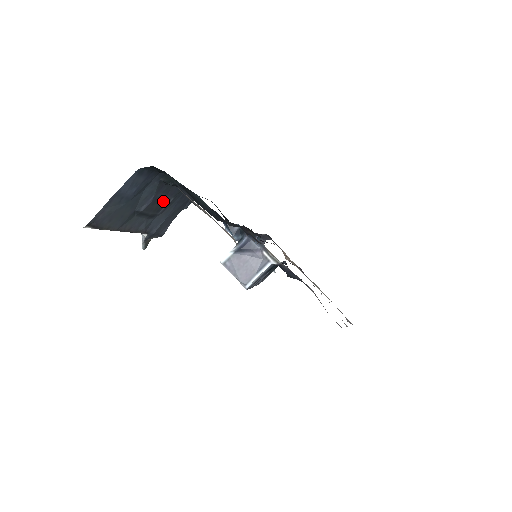
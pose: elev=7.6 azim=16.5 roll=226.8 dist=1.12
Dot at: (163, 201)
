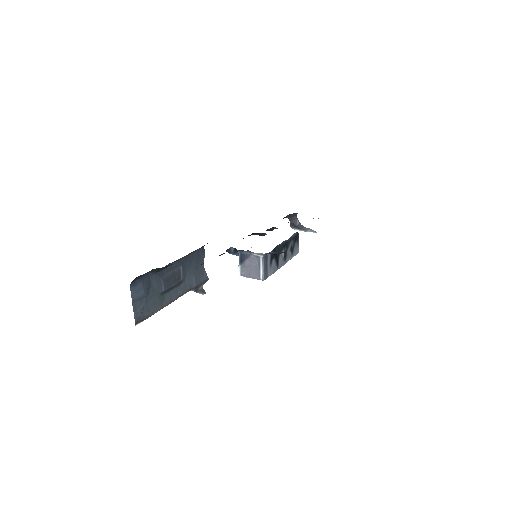
Dot at: (175, 274)
